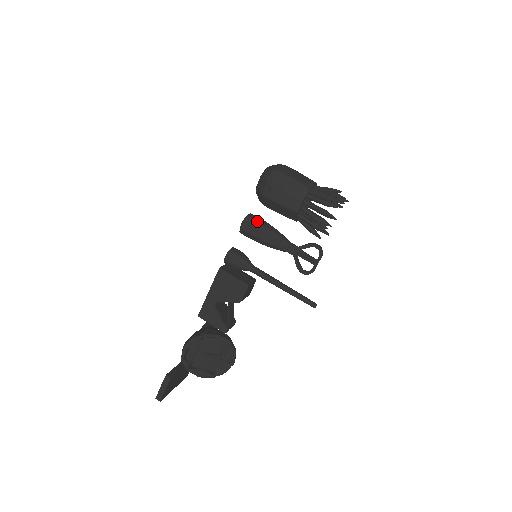
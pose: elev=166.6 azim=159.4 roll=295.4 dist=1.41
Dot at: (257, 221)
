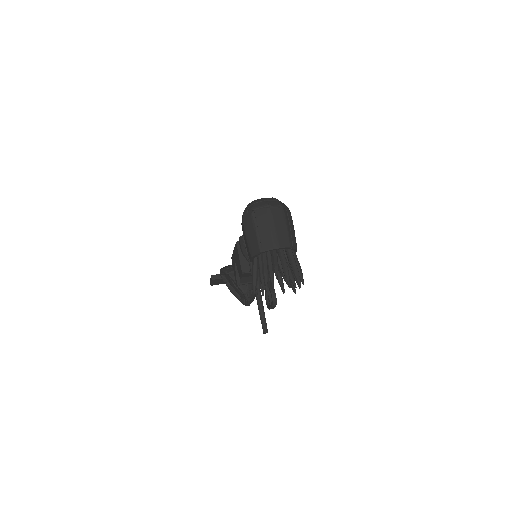
Dot at: occluded
